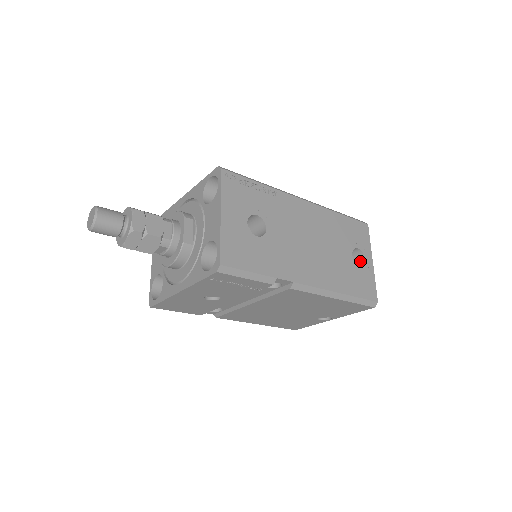
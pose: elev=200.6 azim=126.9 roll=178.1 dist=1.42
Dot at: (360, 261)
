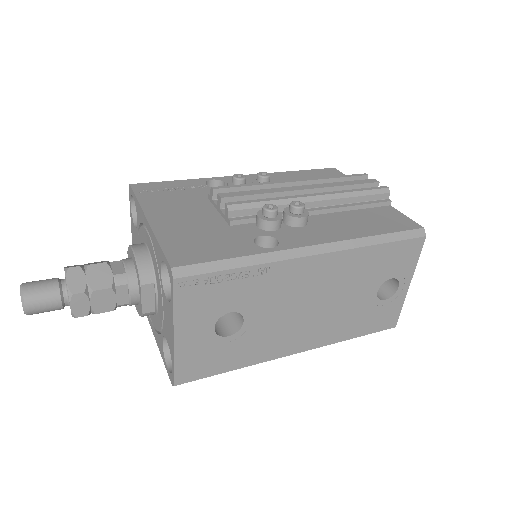
Dot at: (392, 282)
